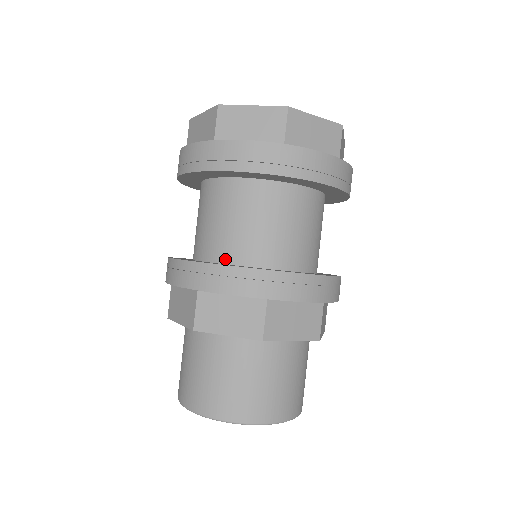
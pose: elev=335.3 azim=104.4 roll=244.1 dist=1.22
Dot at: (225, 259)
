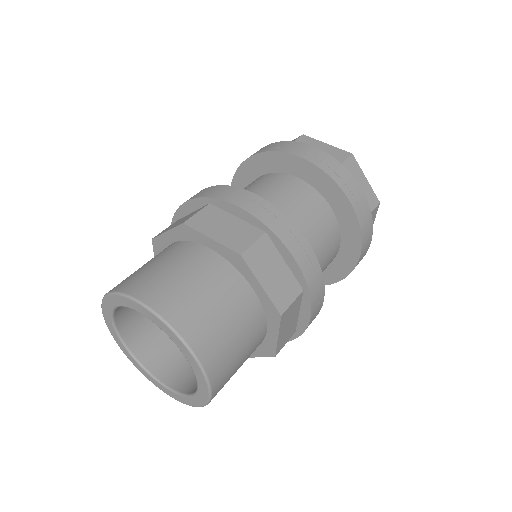
Dot at: occluded
